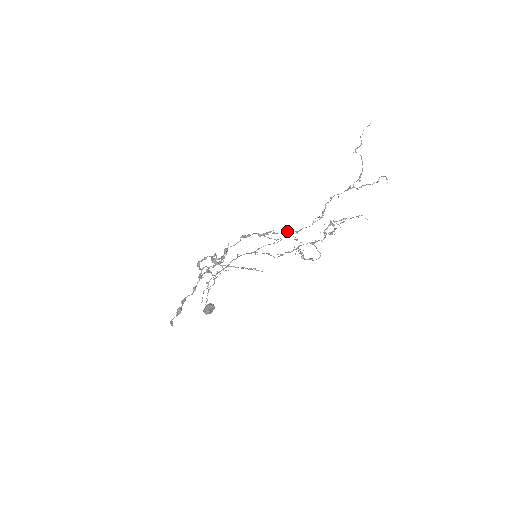
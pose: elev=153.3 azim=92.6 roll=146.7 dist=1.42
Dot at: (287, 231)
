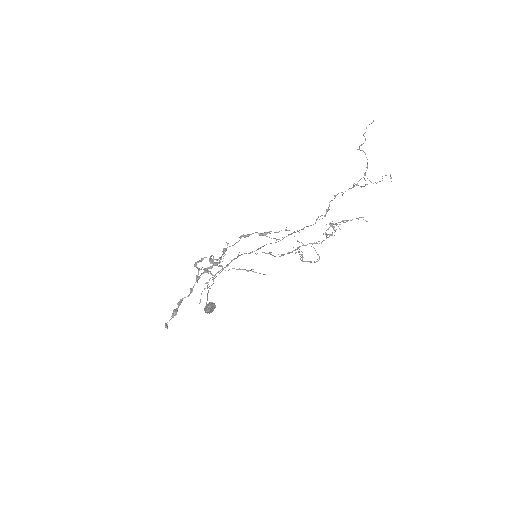
Dot at: (289, 230)
